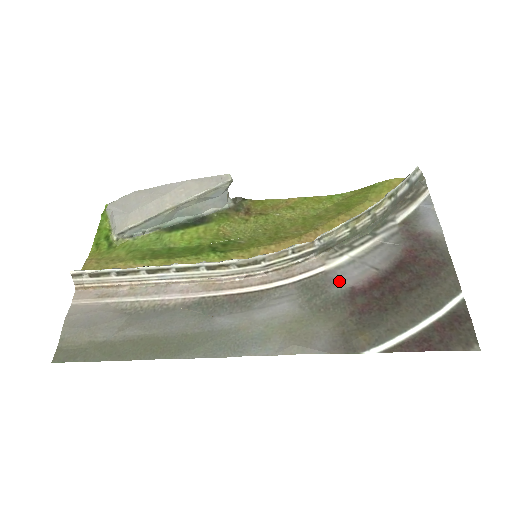
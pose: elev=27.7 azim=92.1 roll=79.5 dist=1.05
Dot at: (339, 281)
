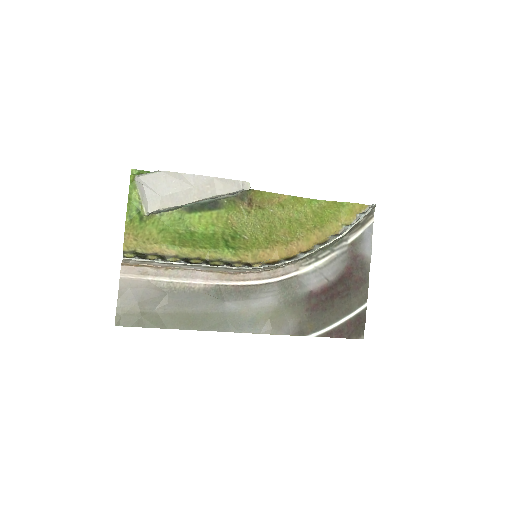
Dot at: (304, 285)
